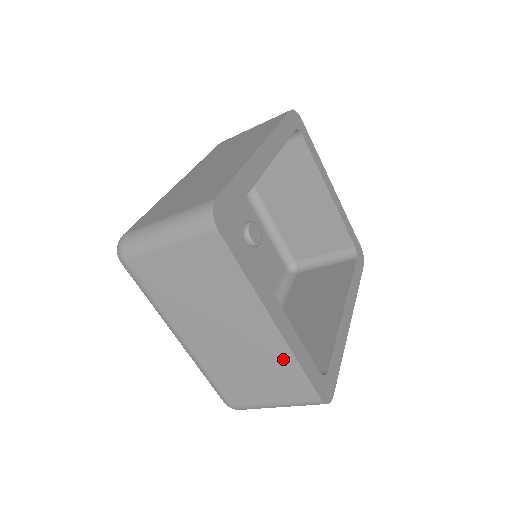
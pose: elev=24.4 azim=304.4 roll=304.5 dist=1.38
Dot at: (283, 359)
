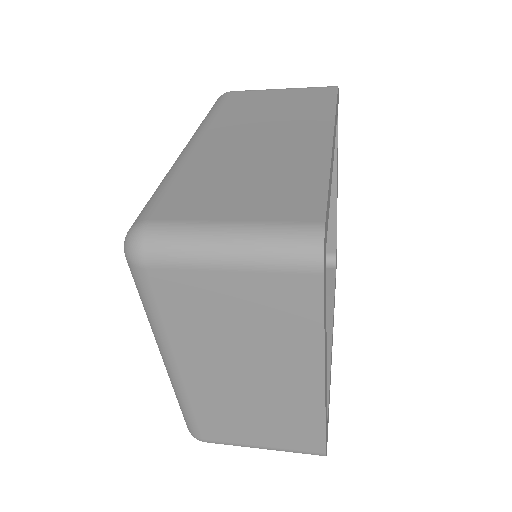
Dot at: (308, 413)
